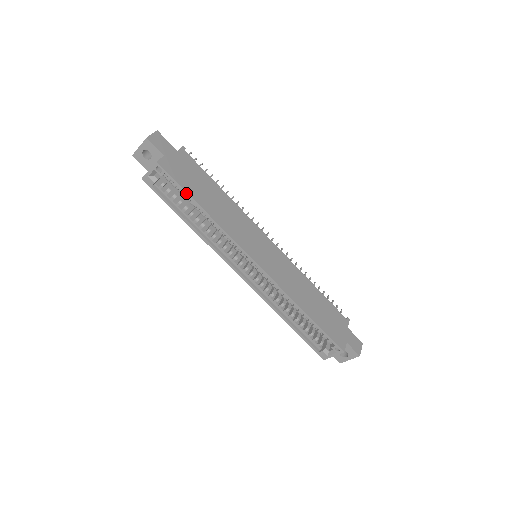
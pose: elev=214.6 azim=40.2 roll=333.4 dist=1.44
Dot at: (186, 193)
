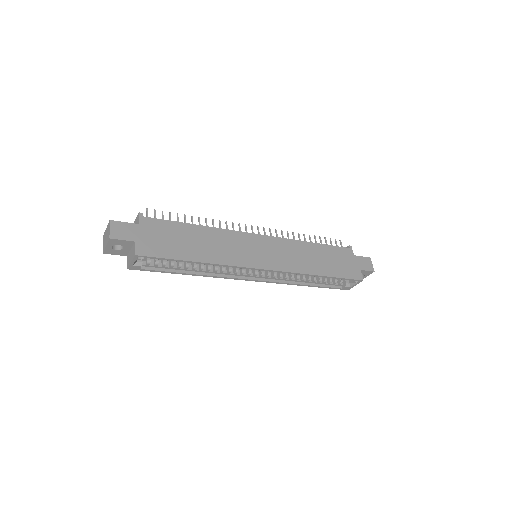
Dot at: (176, 260)
